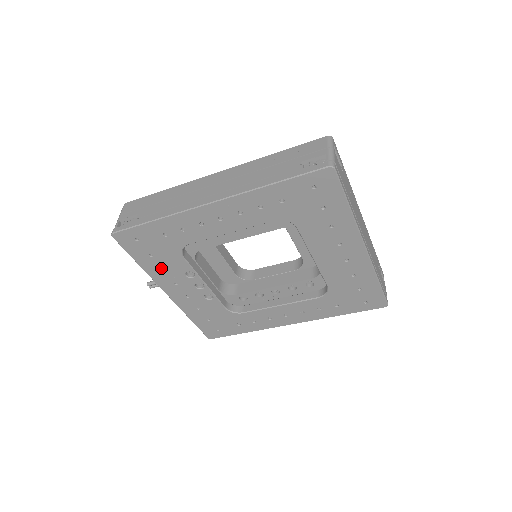
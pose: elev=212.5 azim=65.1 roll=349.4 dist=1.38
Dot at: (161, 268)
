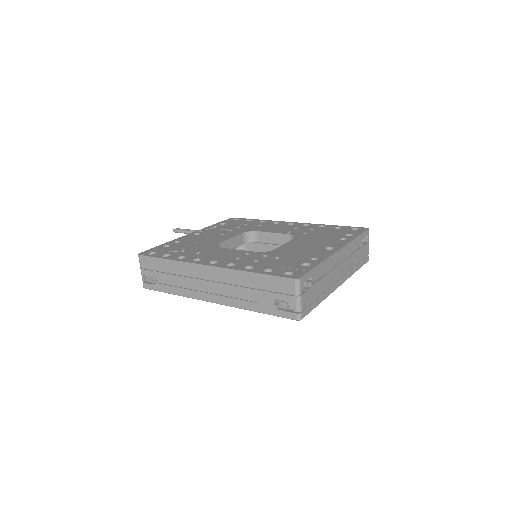
Dot at: occluded
